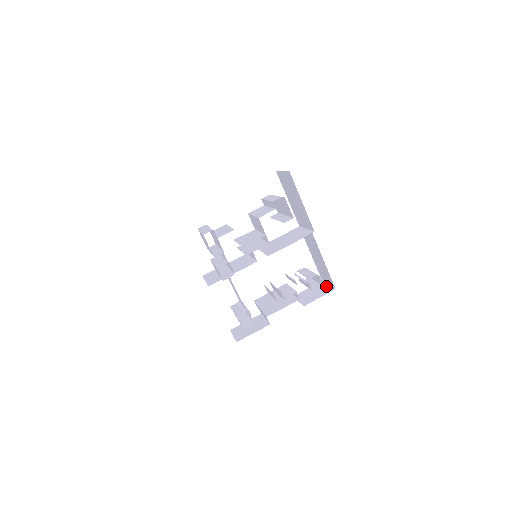
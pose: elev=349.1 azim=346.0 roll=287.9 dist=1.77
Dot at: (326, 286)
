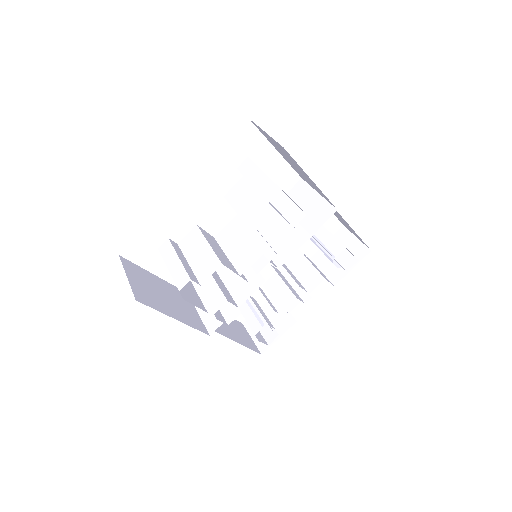
Dot at: (354, 241)
